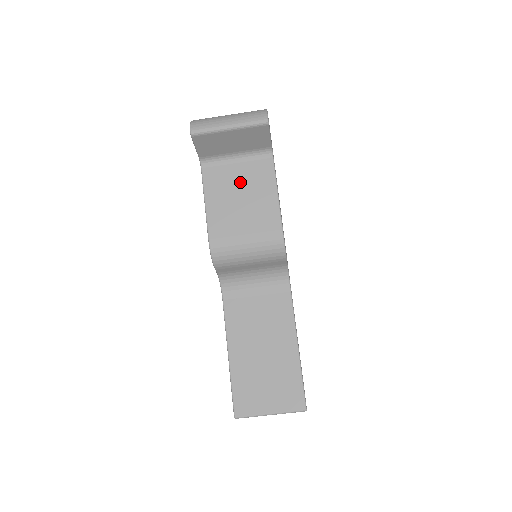
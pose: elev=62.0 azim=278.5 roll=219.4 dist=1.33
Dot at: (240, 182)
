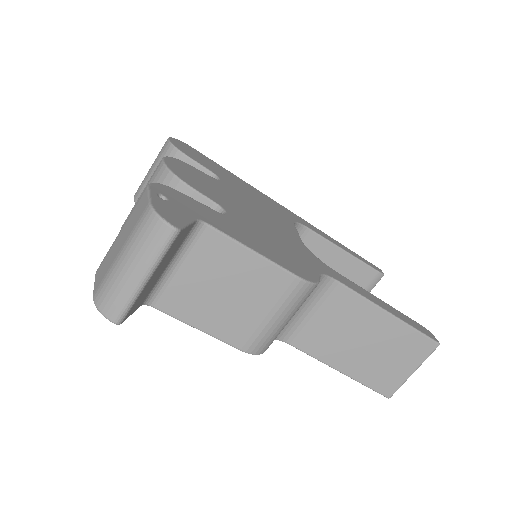
Dot at: (205, 280)
